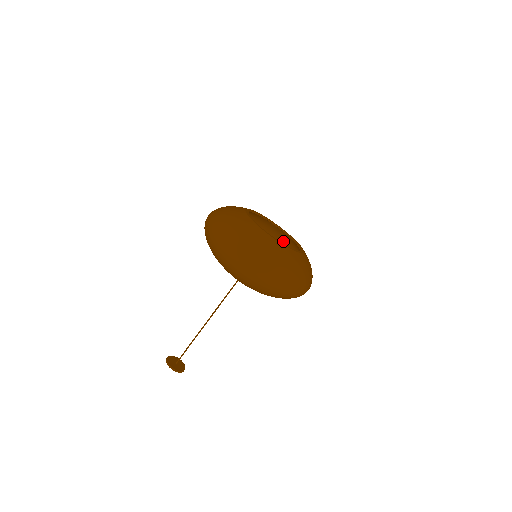
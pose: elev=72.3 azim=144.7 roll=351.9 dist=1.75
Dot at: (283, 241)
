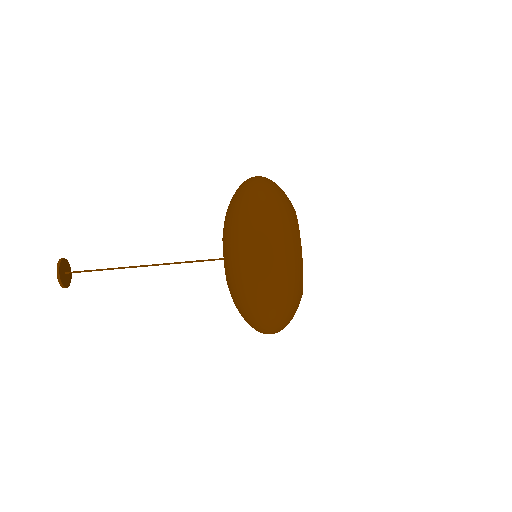
Dot at: occluded
